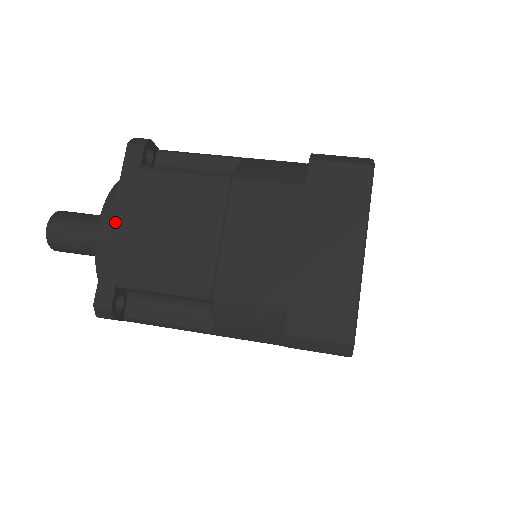
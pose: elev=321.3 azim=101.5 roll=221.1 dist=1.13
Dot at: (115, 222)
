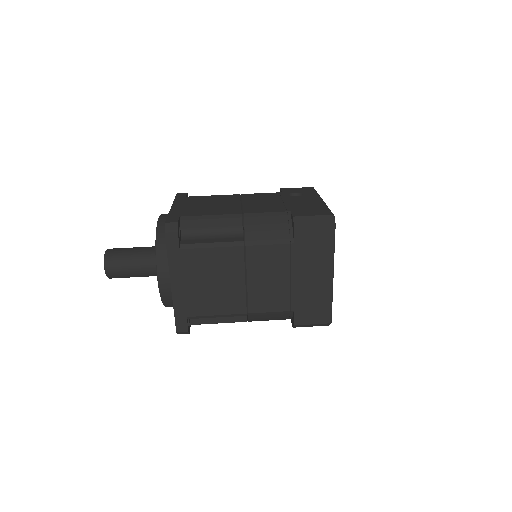
Dot at: (174, 285)
